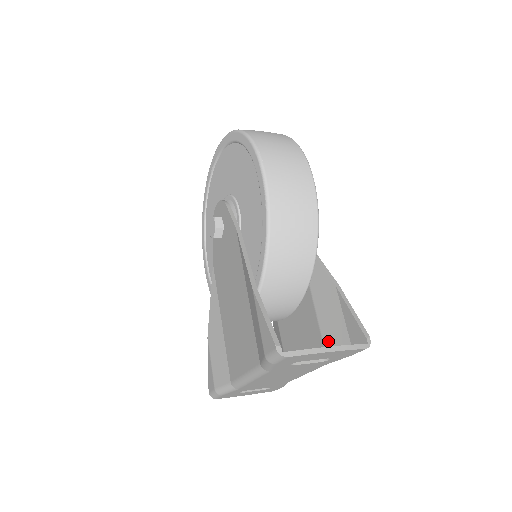
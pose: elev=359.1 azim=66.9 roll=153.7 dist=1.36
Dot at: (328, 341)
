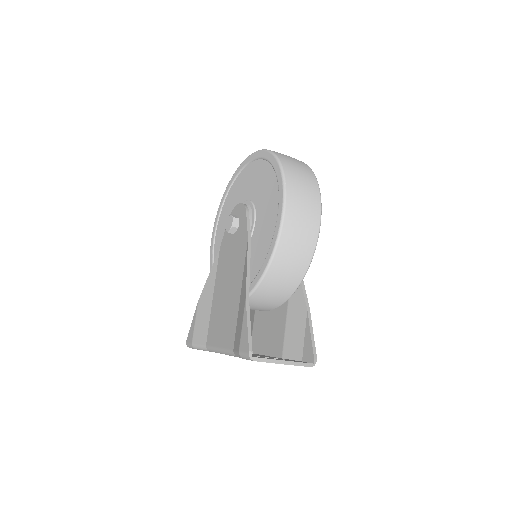
Dot at: (287, 346)
